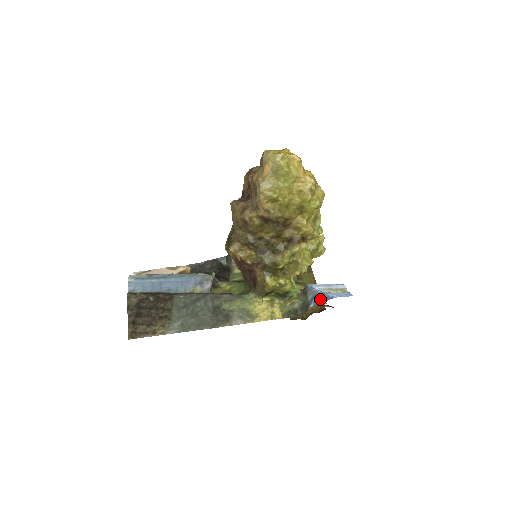
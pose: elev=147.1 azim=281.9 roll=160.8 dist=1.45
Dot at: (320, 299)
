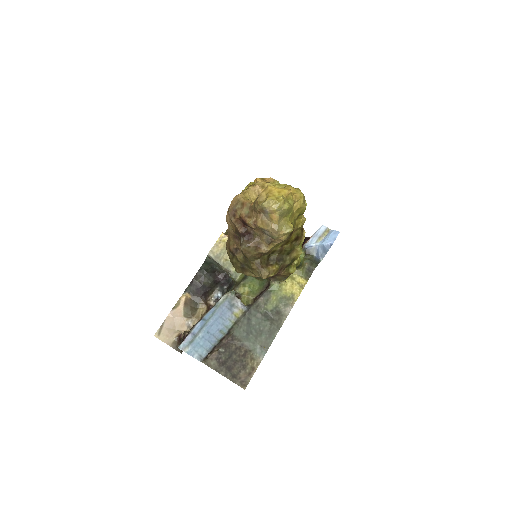
Dot at: (323, 251)
